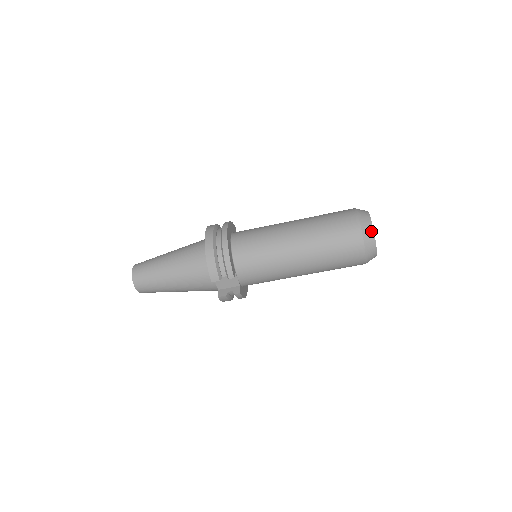
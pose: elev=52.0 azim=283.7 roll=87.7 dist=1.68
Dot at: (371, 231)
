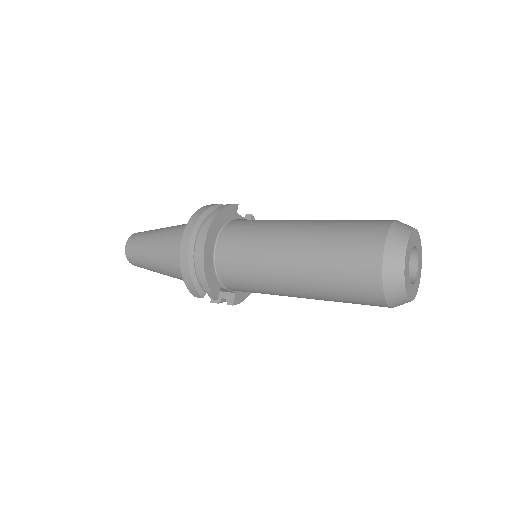
Dot at: (400, 284)
